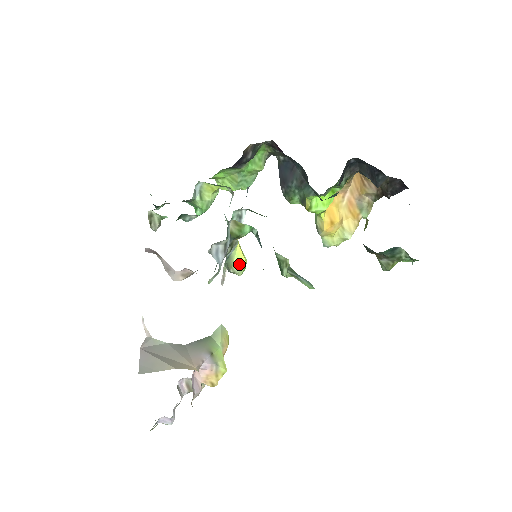
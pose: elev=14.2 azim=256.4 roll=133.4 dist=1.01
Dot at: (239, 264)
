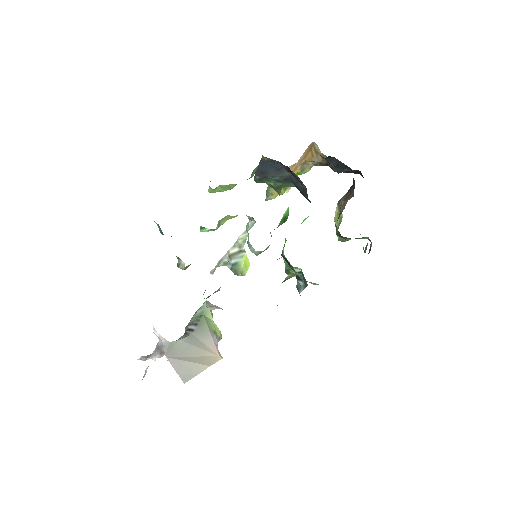
Dot at: (246, 268)
